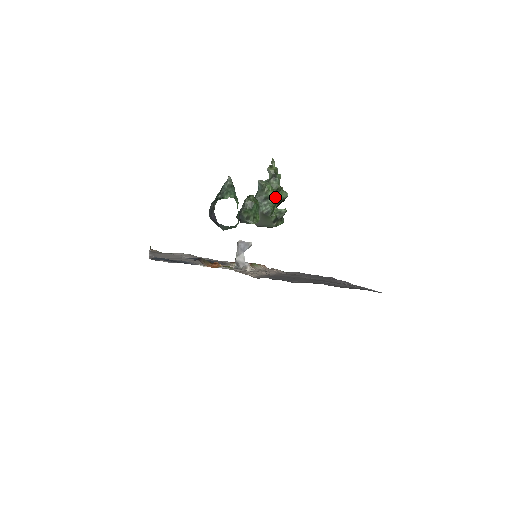
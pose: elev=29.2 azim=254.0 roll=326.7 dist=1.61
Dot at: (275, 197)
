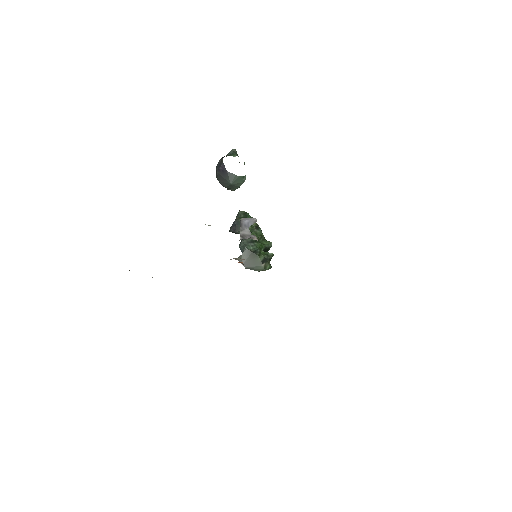
Dot at: (260, 242)
